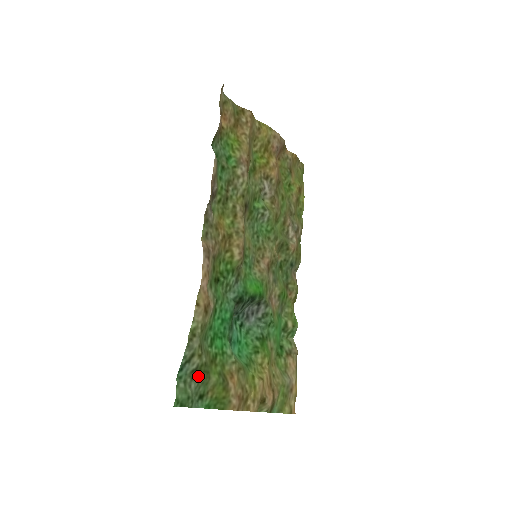
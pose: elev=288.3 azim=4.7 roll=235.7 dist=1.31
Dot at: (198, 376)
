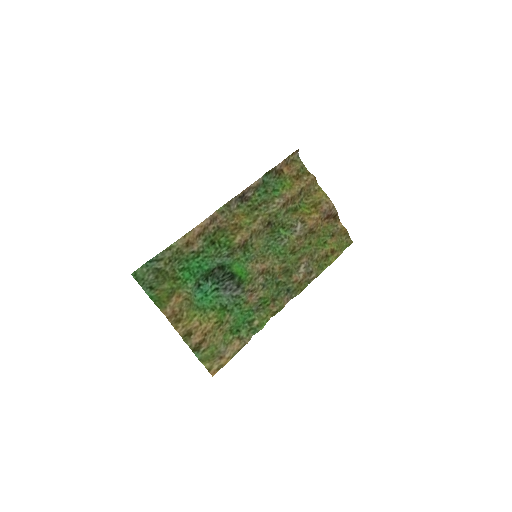
Dot at: (158, 275)
